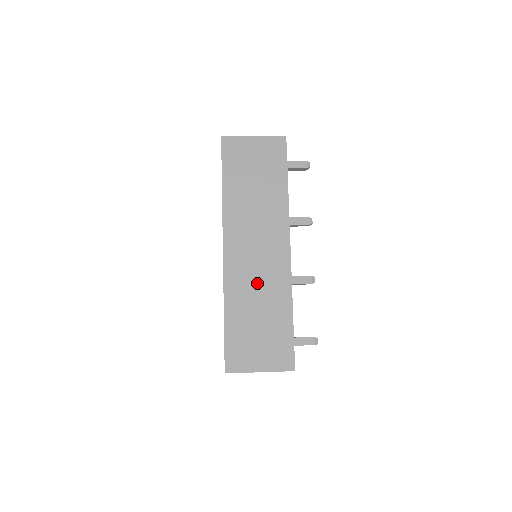
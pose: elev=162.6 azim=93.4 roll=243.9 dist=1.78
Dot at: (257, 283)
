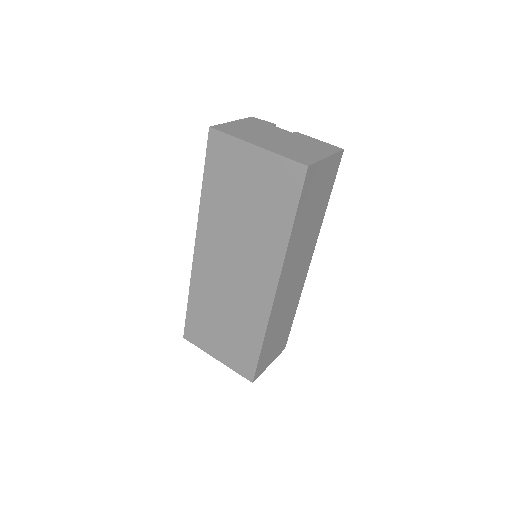
Dot at: (286, 305)
